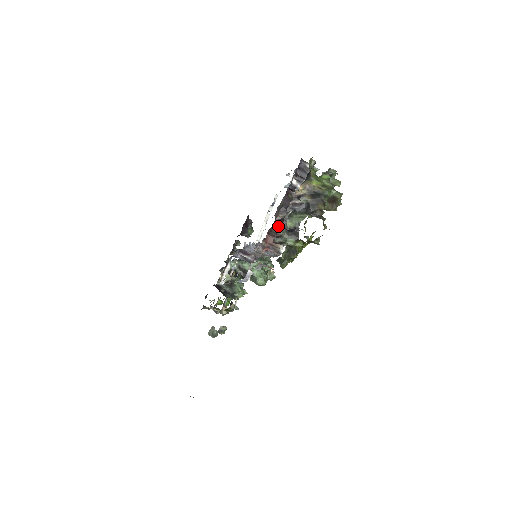
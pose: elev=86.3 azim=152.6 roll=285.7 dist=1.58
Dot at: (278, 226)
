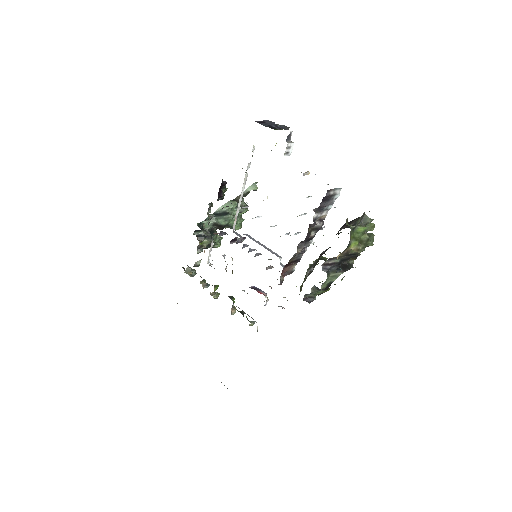
Dot at: (294, 255)
